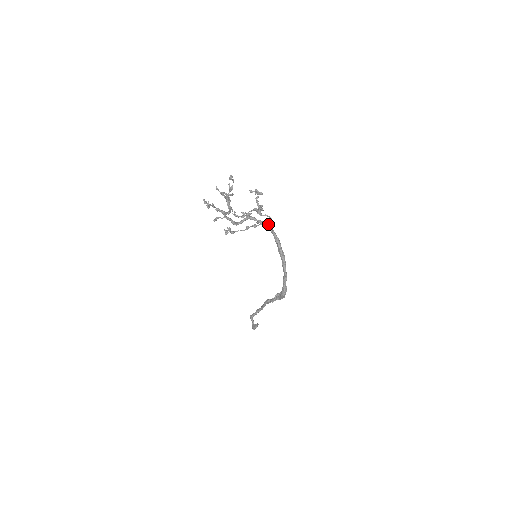
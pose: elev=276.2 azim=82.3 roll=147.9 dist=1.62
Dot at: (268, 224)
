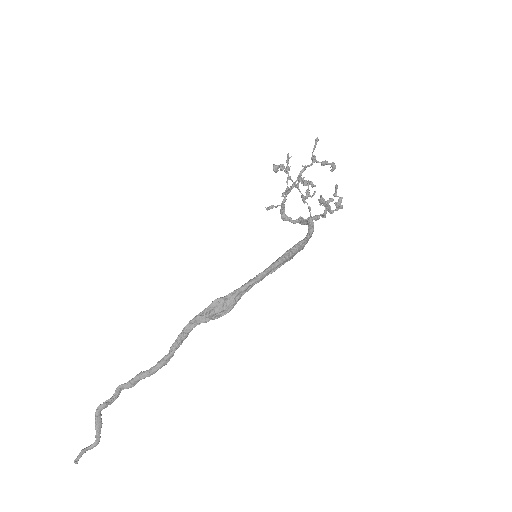
Dot at: occluded
